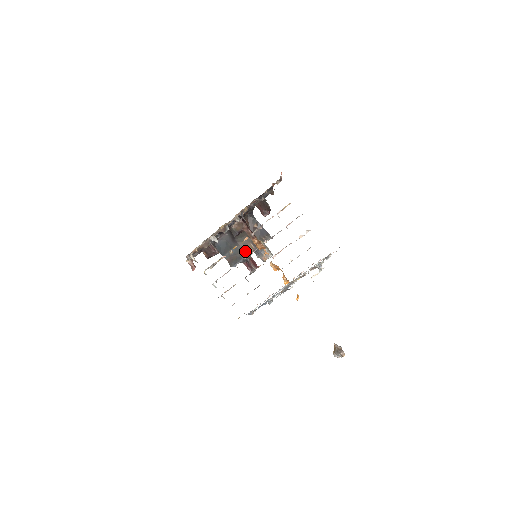
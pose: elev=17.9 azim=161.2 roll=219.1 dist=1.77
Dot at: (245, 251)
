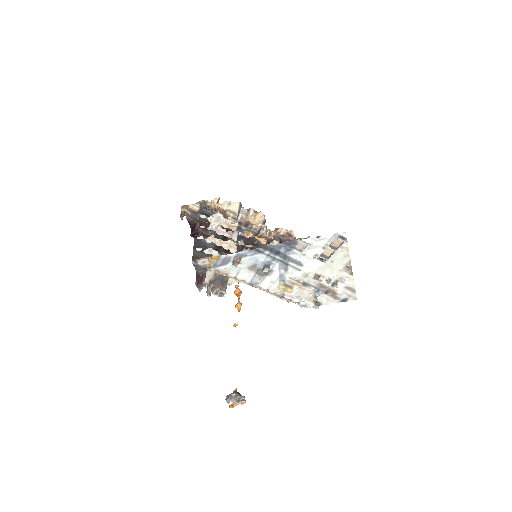
Dot at: occluded
